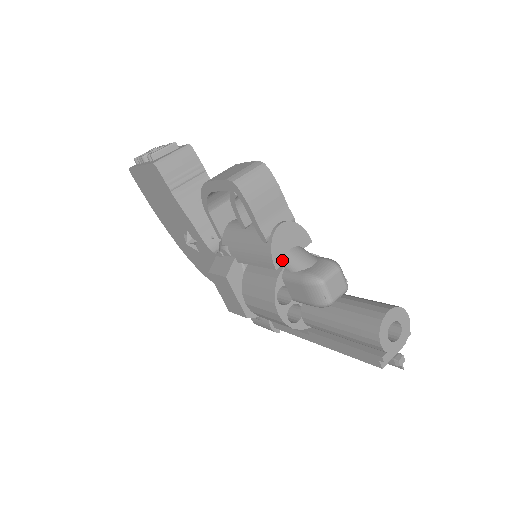
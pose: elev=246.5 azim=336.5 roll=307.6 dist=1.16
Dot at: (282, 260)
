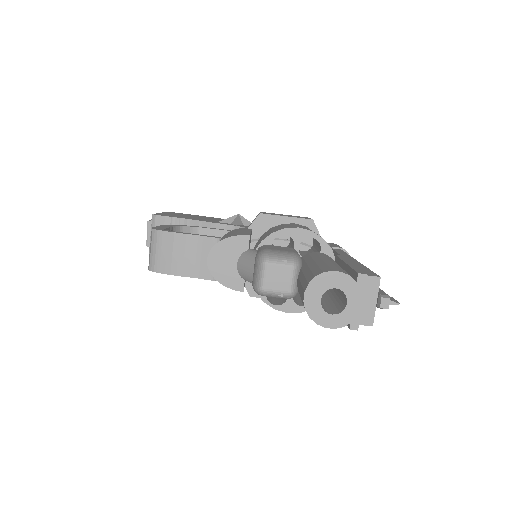
Dot at: (240, 280)
